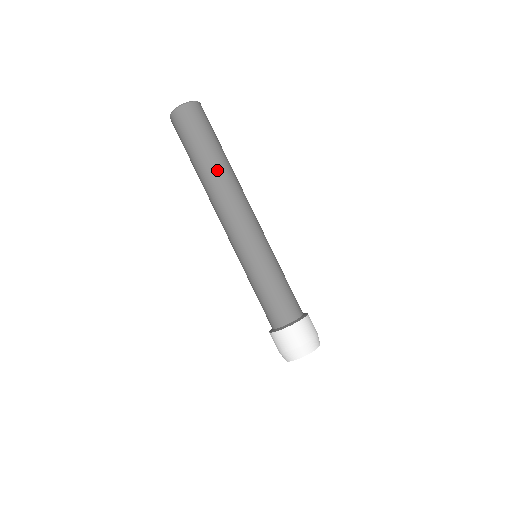
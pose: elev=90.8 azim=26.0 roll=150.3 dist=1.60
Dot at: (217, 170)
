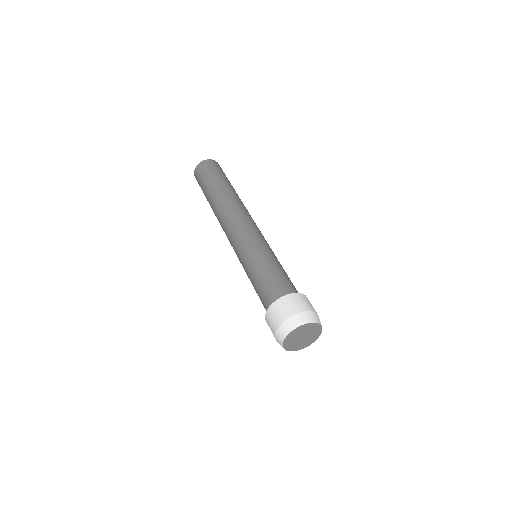
Dot at: (223, 193)
